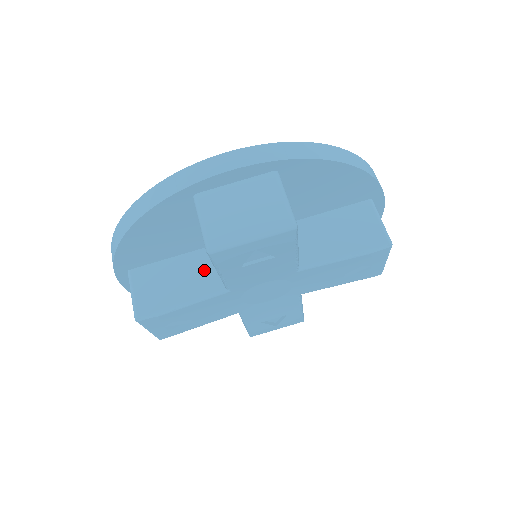
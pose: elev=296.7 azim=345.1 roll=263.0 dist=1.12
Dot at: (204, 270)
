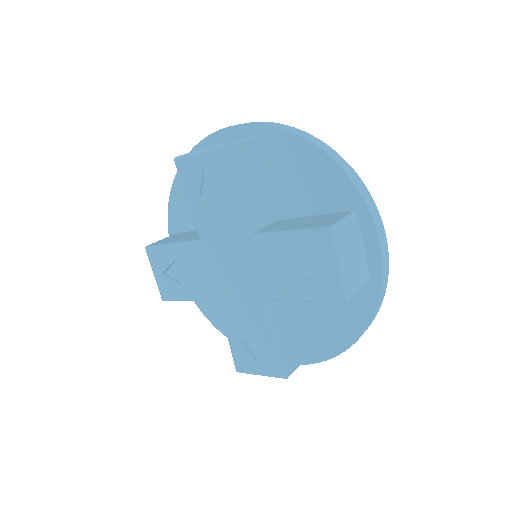
Dot at: occluded
